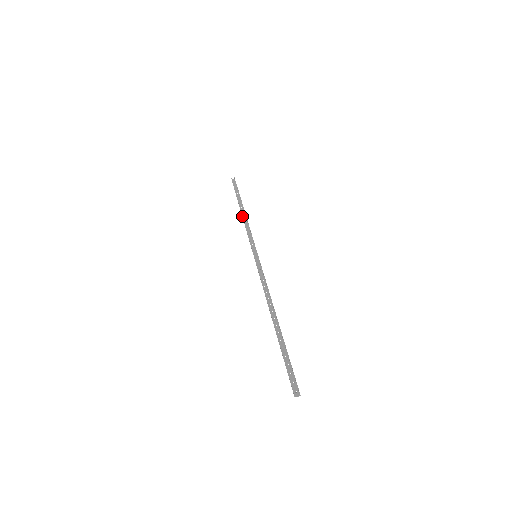
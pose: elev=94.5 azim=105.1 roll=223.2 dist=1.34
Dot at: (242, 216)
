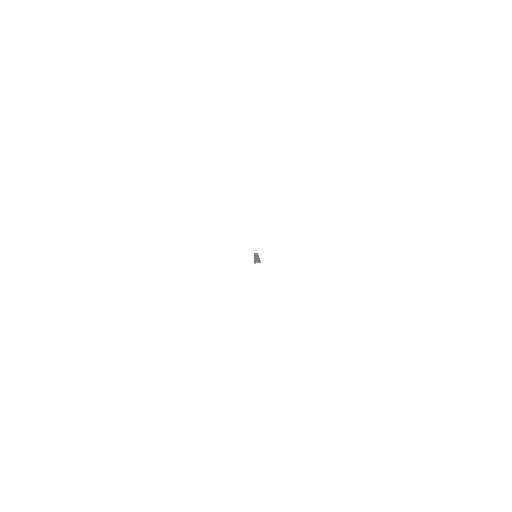
Dot at: occluded
